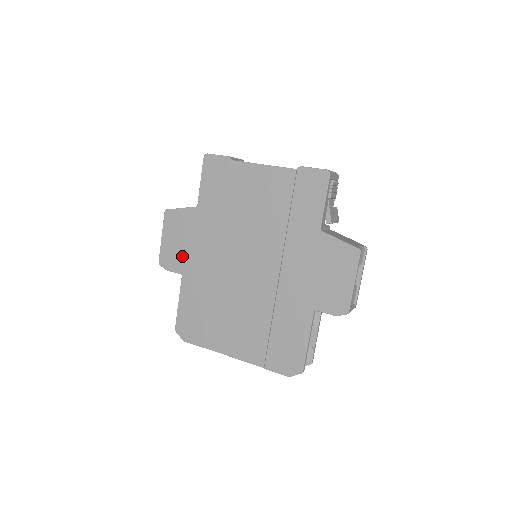
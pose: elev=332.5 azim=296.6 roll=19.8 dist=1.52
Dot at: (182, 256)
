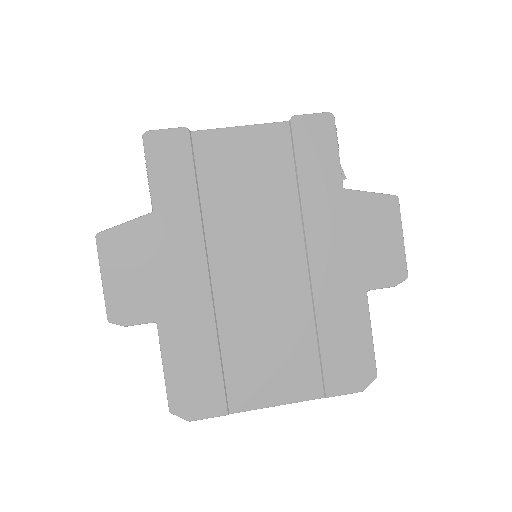
Dot at: (149, 294)
